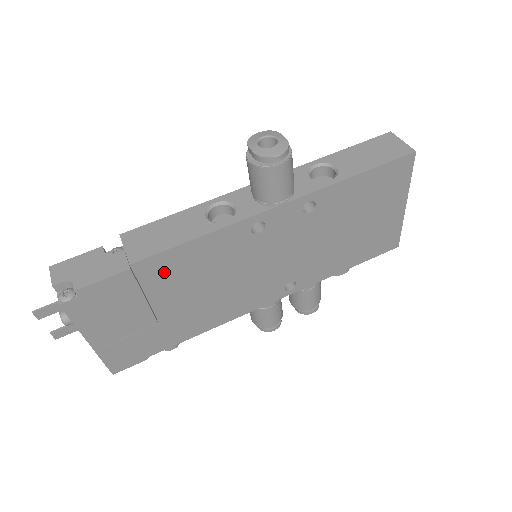
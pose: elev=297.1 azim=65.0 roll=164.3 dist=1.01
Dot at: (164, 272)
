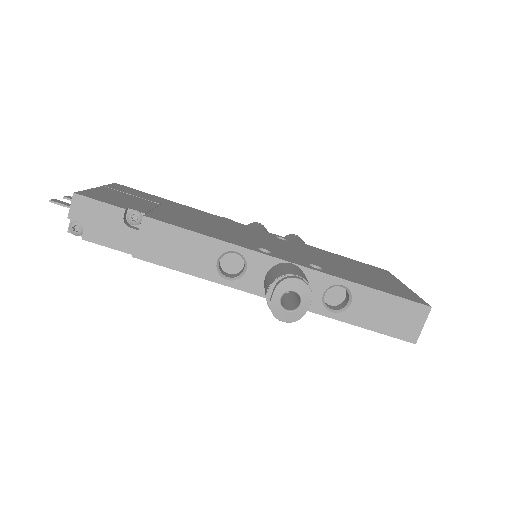
Dot at: occluded
